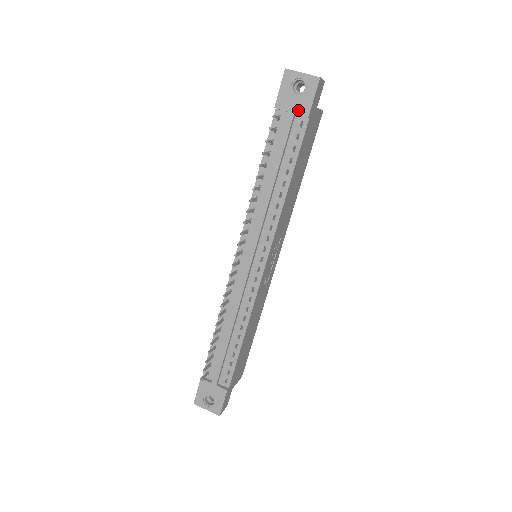
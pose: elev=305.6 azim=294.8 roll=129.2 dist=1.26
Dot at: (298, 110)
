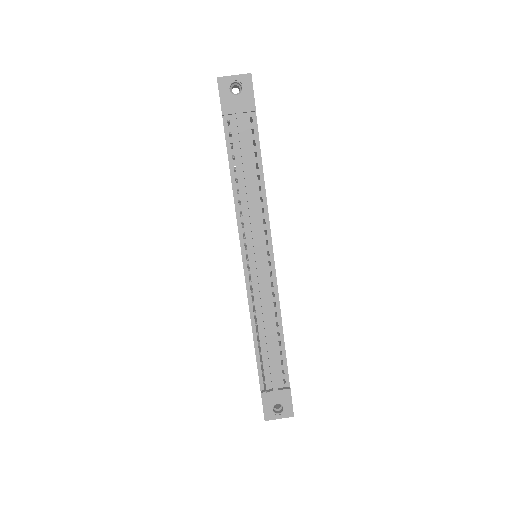
Dot at: (244, 108)
